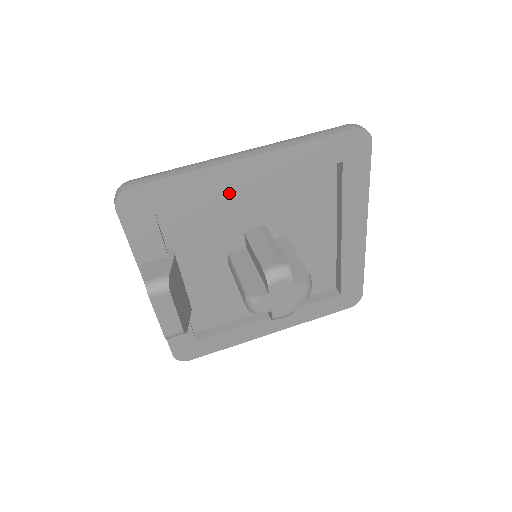
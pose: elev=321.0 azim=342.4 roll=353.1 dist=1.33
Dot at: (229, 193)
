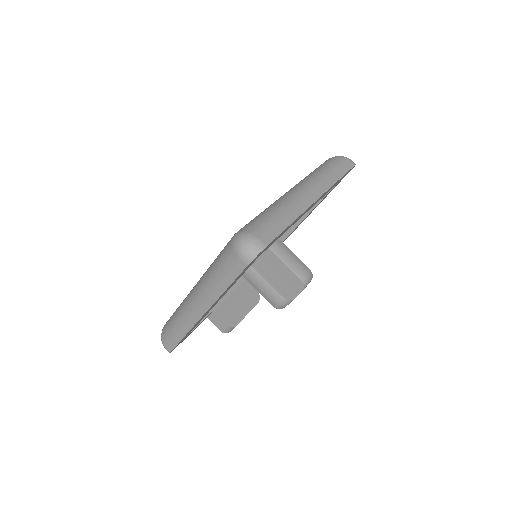
Dot at: occluded
